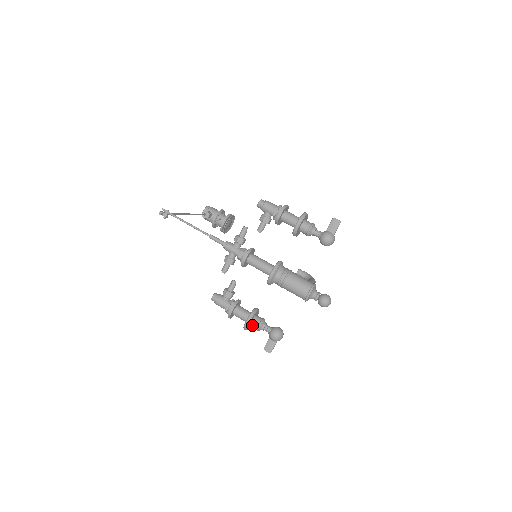
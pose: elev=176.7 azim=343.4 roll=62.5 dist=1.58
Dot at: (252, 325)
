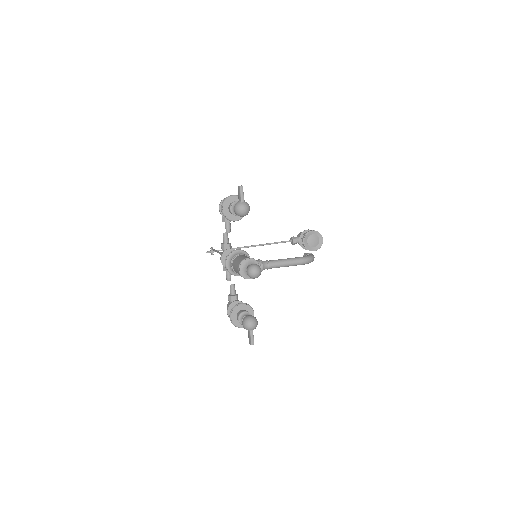
Dot at: occluded
